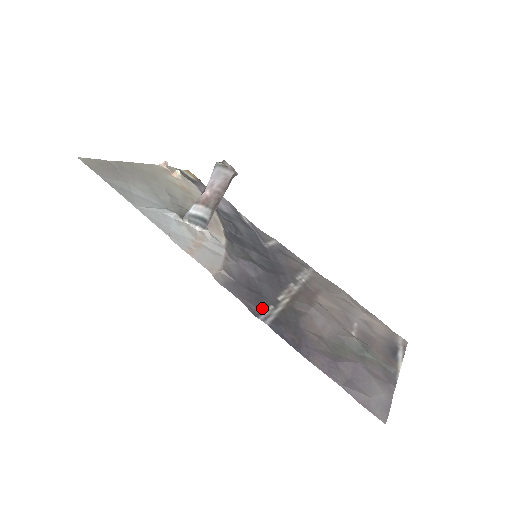
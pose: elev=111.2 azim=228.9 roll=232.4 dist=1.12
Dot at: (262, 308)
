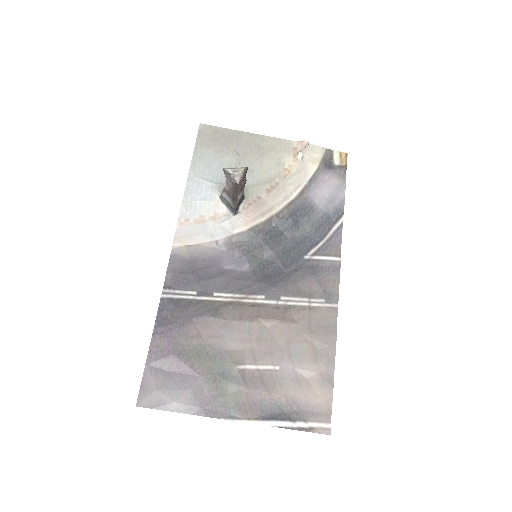
Dot at: (180, 287)
